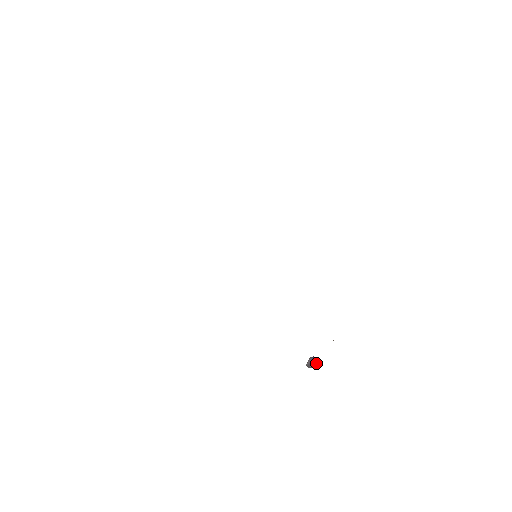
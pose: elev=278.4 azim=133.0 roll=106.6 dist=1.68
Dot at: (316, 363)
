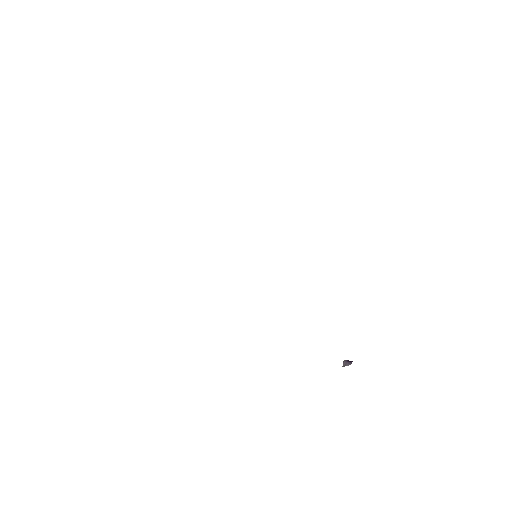
Dot at: (351, 362)
